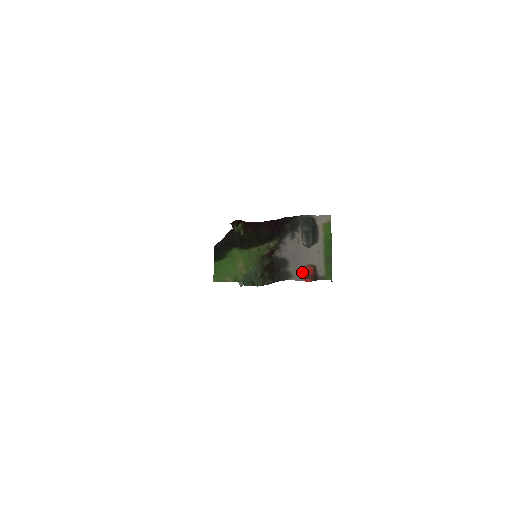
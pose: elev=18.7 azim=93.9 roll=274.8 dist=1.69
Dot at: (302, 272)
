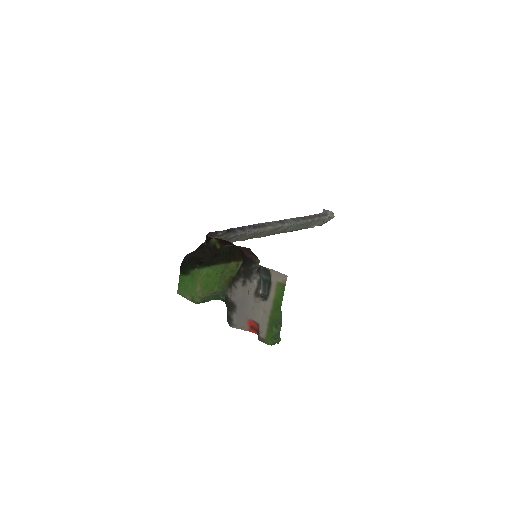
Dot at: (247, 323)
